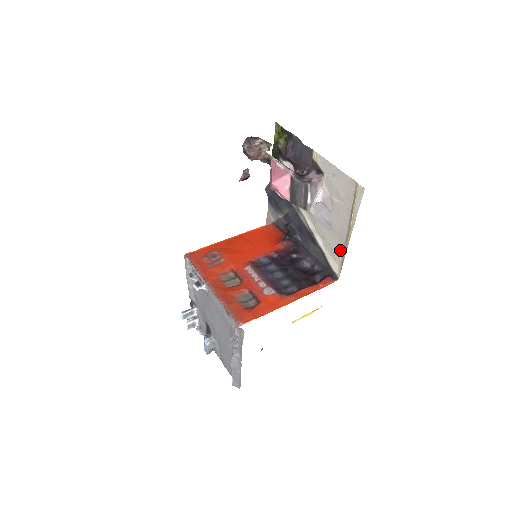
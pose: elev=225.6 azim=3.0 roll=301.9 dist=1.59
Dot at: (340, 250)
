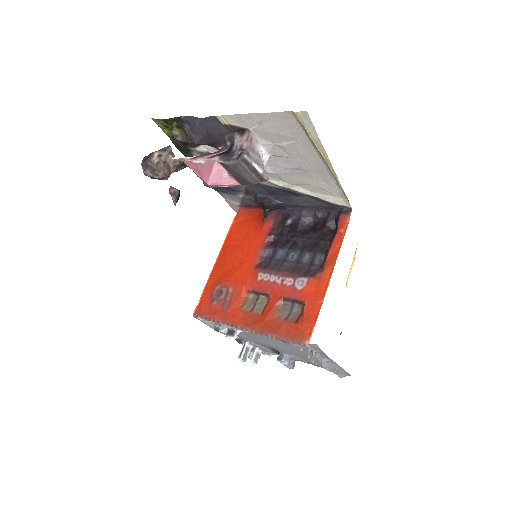
Dot at: (330, 184)
